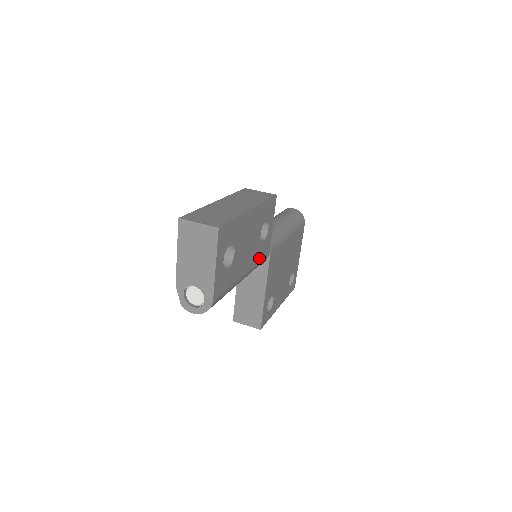
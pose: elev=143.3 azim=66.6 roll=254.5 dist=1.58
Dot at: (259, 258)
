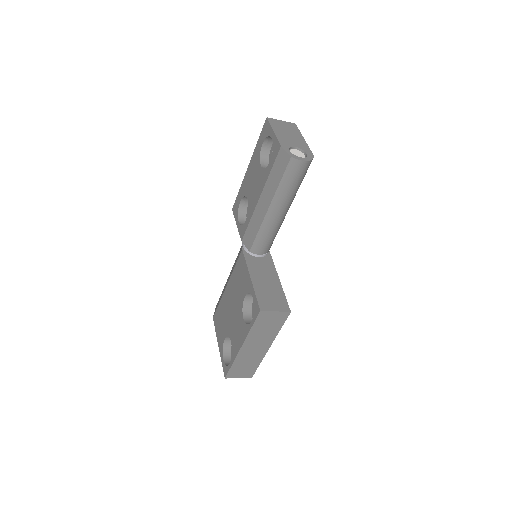
Dot at: occluded
